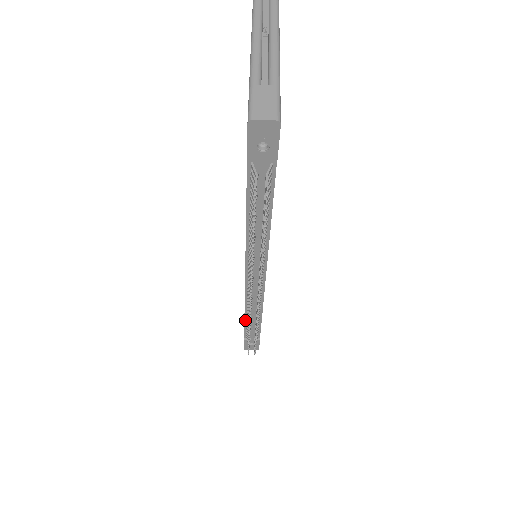
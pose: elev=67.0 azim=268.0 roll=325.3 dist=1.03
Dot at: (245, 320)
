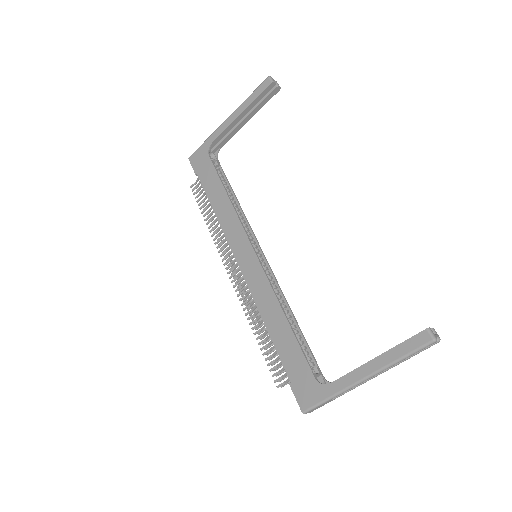
Dot at: (211, 203)
